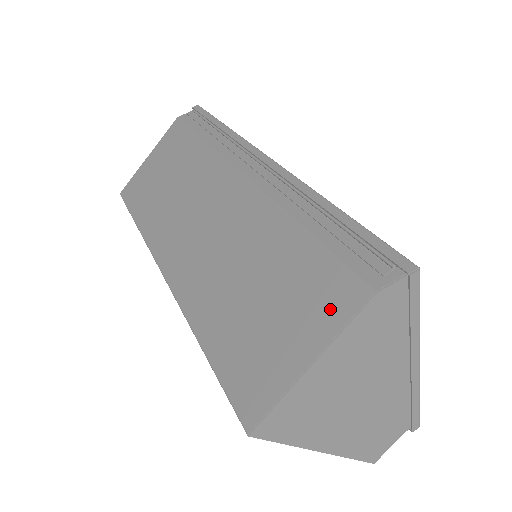
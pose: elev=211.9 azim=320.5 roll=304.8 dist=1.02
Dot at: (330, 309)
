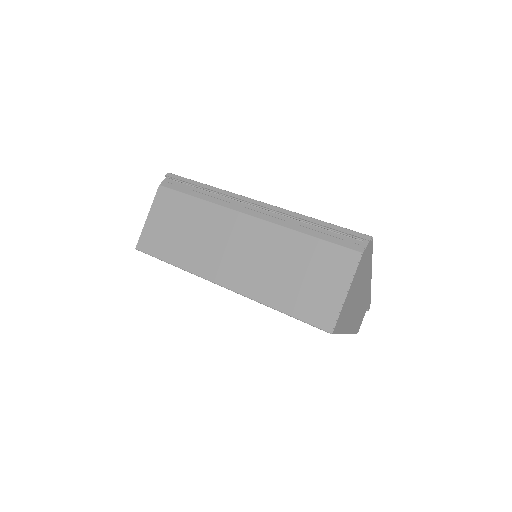
Dot at: (344, 267)
